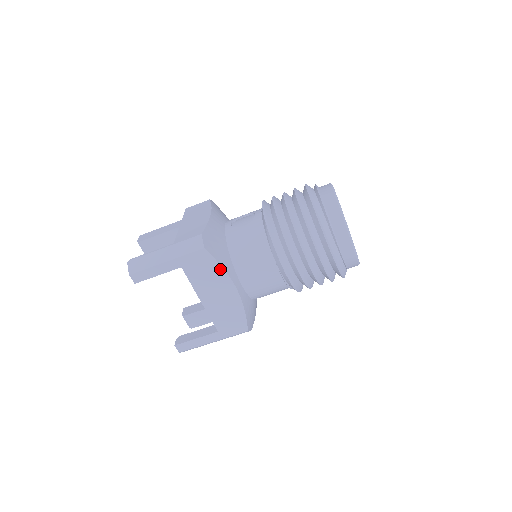
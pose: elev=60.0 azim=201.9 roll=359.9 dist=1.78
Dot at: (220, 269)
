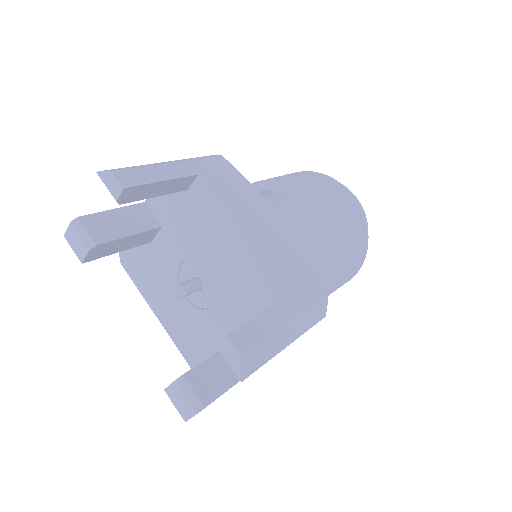
Dot at: (250, 187)
